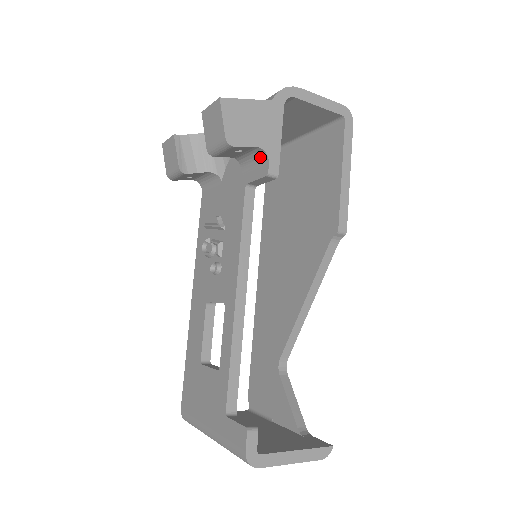
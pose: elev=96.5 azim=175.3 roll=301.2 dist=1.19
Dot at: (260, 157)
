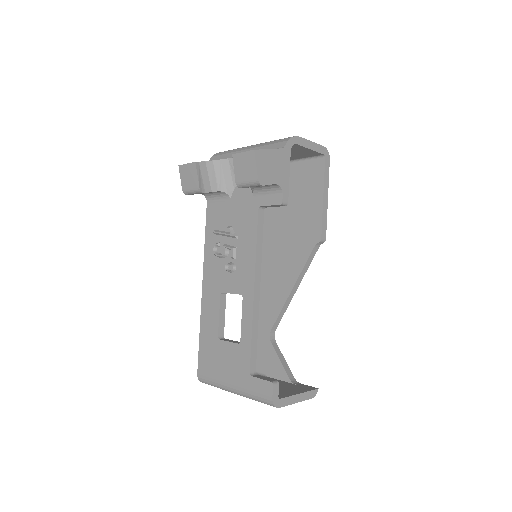
Dot at: (274, 190)
